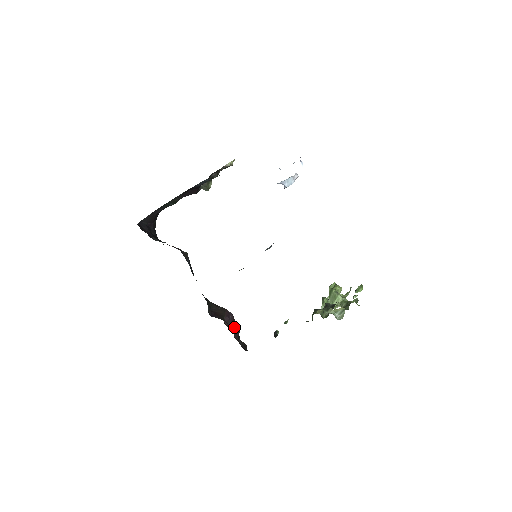
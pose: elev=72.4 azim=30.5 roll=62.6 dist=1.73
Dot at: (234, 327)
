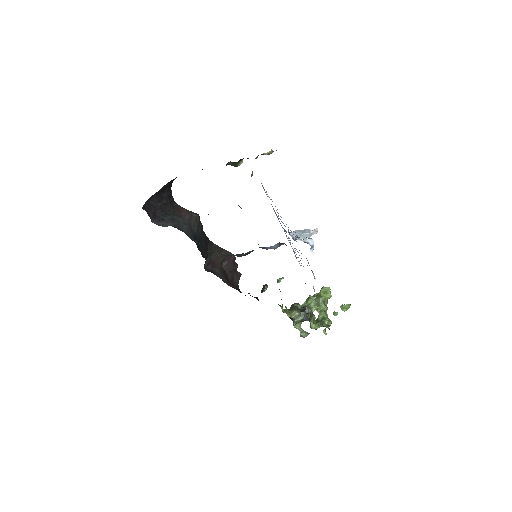
Dot at: (231, 269)
